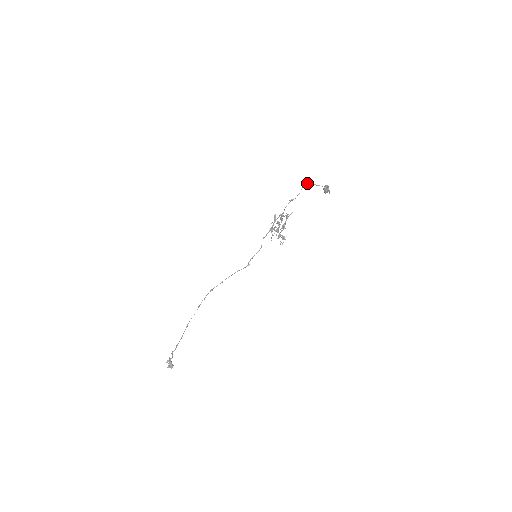
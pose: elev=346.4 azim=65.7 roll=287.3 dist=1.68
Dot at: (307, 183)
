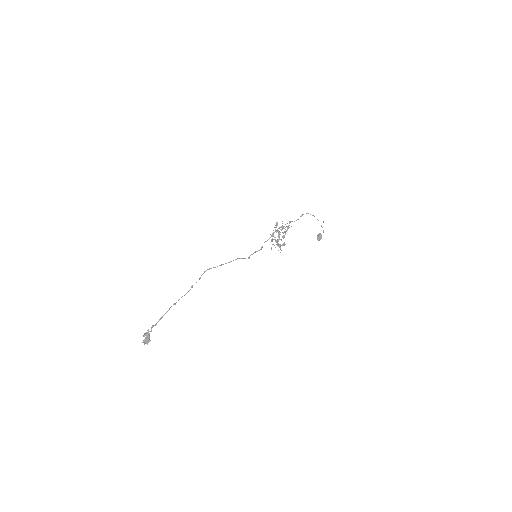
Dot at: occluded
